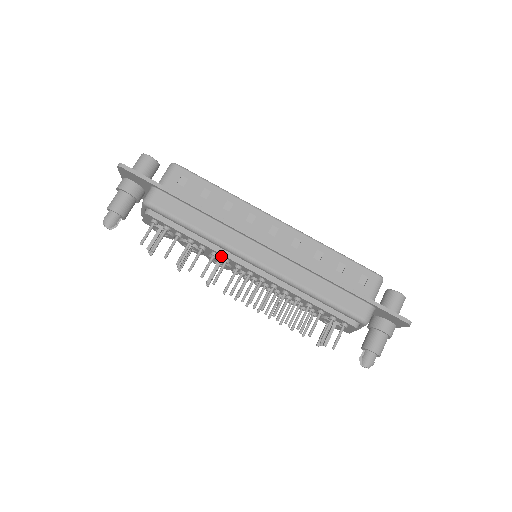
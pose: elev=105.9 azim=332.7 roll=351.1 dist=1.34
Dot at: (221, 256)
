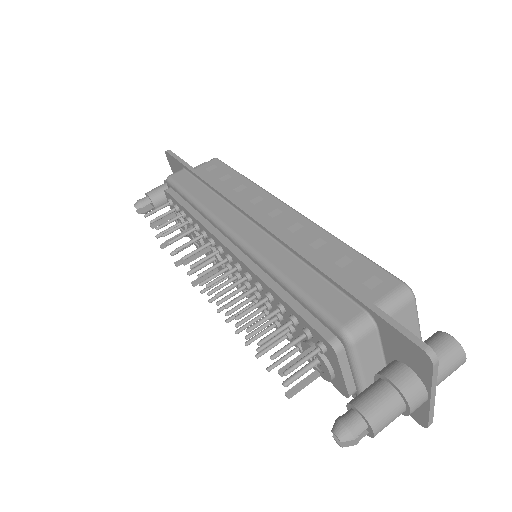
Dot at: (209, 236)
